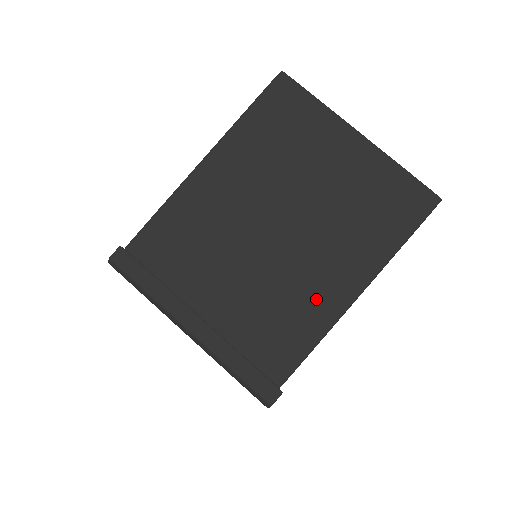
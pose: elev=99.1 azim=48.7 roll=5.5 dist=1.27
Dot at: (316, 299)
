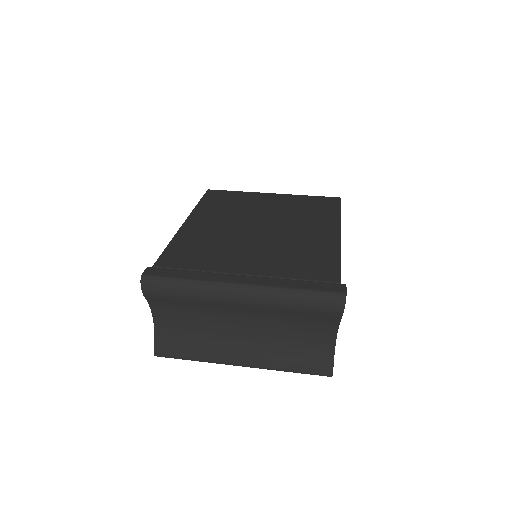
Dot at: (317, 242)
